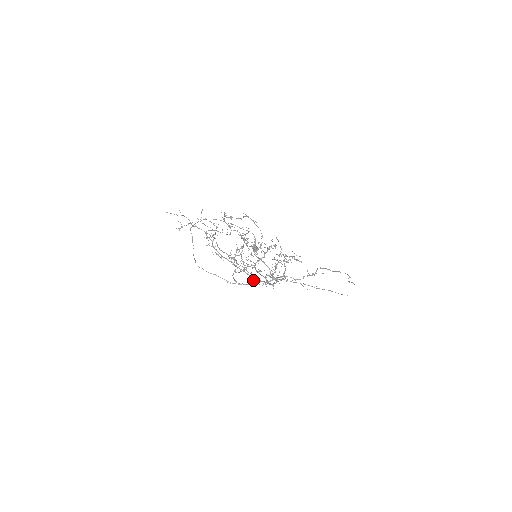
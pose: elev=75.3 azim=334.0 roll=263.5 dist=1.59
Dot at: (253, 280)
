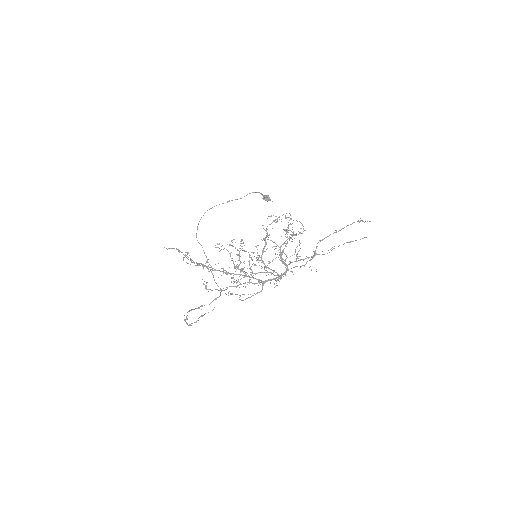
Dot at: occluded
